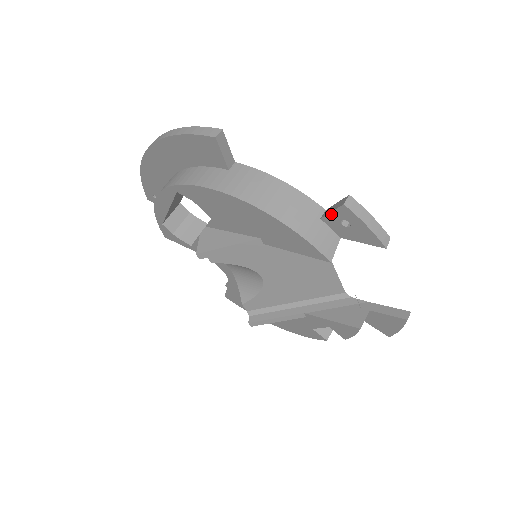
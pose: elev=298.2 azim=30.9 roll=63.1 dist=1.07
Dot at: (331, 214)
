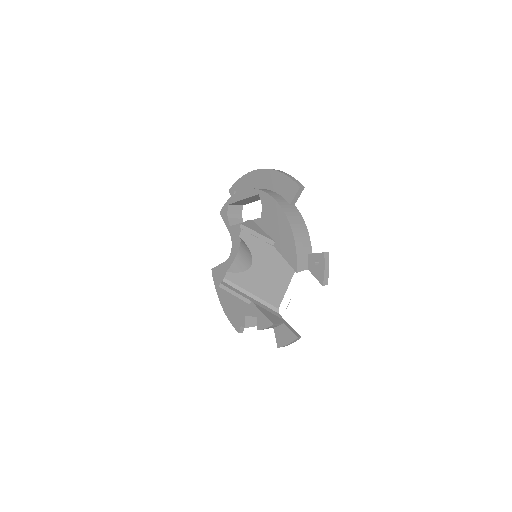
Dot at: (315, 254)
